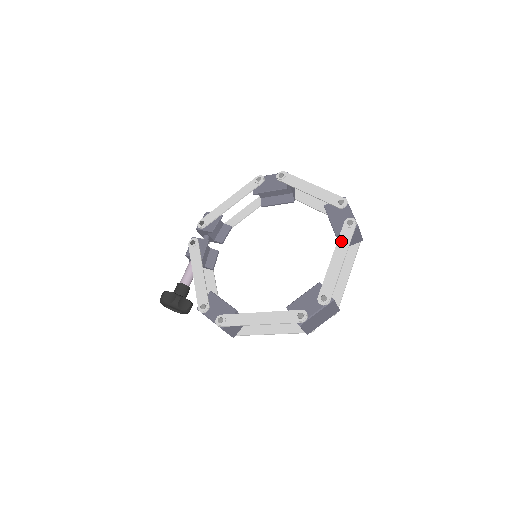
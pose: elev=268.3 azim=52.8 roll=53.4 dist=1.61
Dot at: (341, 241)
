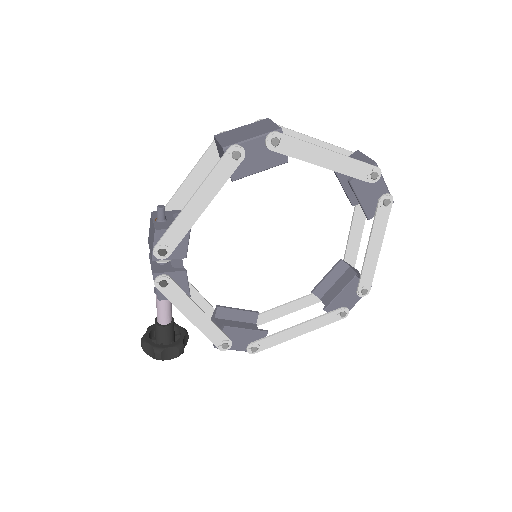
Dot at: (377, 227)
